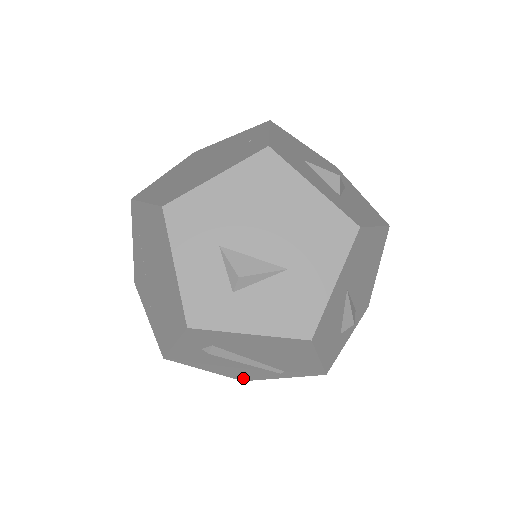
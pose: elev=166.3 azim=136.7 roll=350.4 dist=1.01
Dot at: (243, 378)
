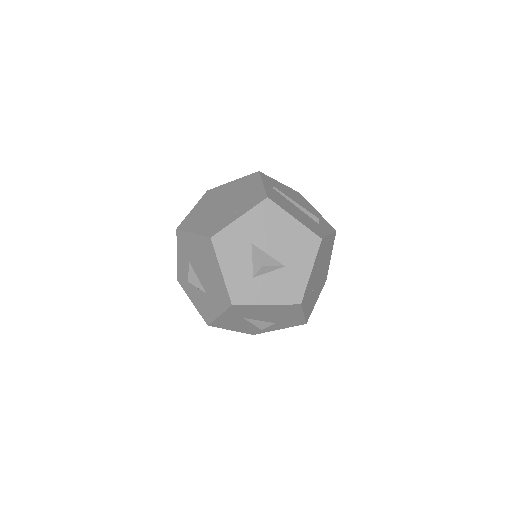
Dot at: occluded
